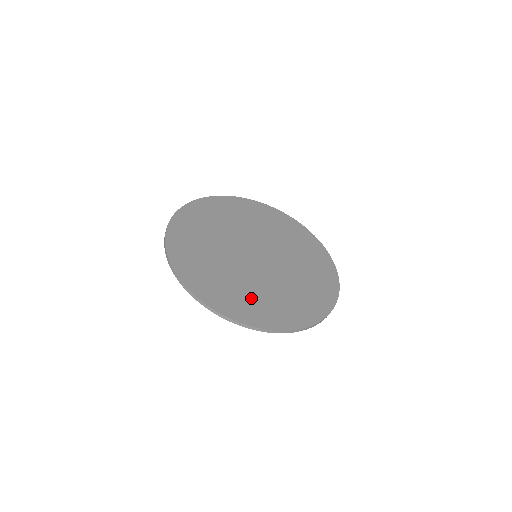
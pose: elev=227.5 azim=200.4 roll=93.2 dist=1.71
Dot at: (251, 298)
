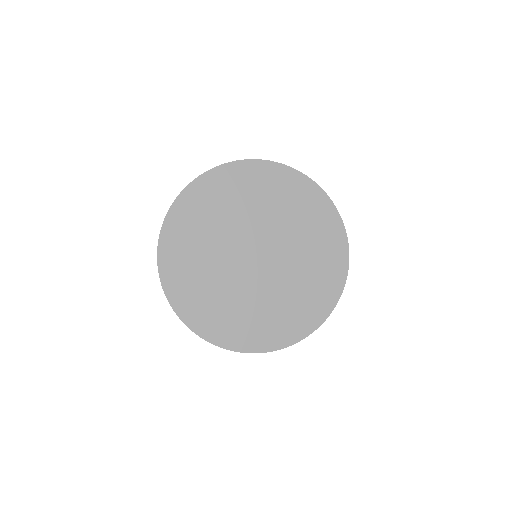
Dot at: (266, 319)
